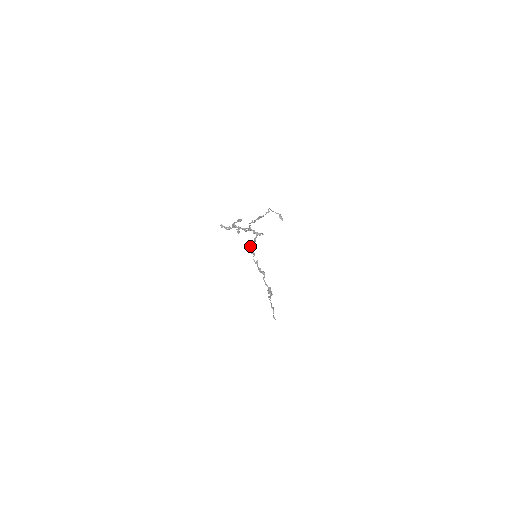
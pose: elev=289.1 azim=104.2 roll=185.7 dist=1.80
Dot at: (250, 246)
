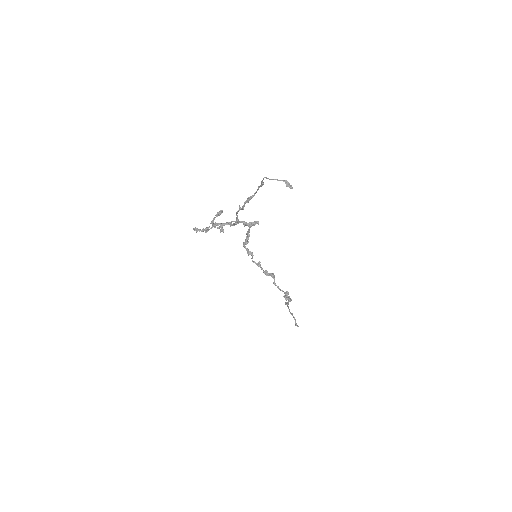
Dot at: (244, 245)
